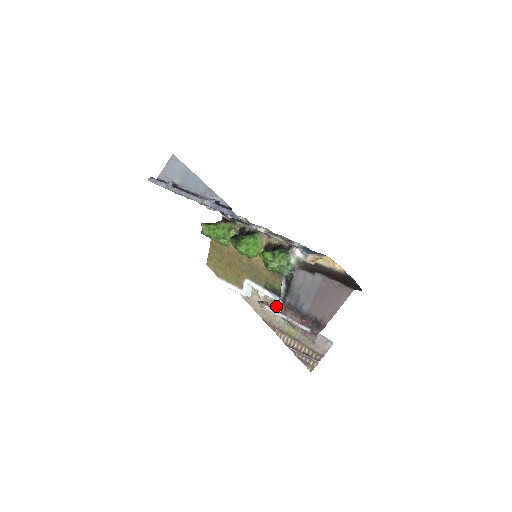
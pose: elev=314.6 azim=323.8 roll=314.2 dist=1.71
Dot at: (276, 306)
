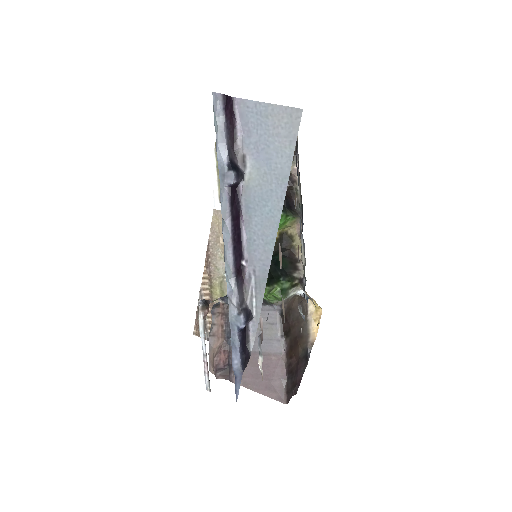
Dot at: (219, 300)
